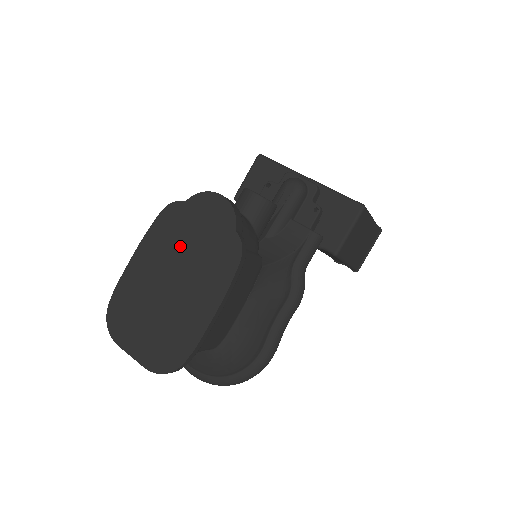
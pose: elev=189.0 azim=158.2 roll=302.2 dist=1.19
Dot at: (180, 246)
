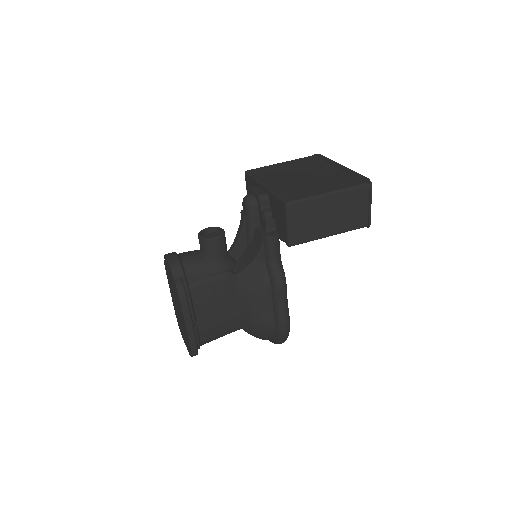
Dot at: (172, 287)
